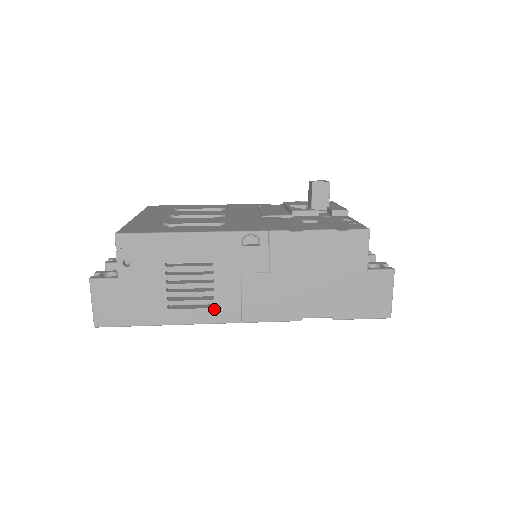
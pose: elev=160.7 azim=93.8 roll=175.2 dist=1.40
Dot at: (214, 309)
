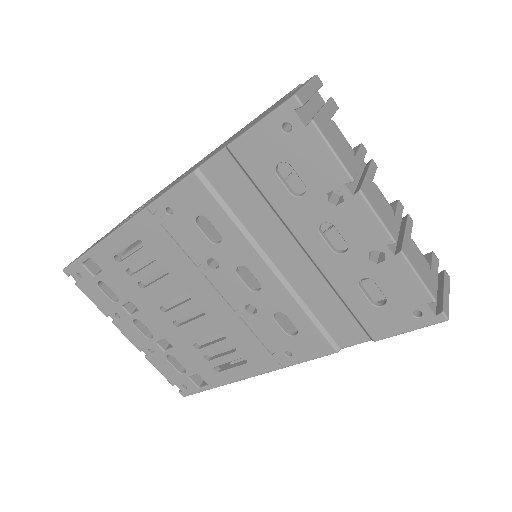
Dot at: occluded
